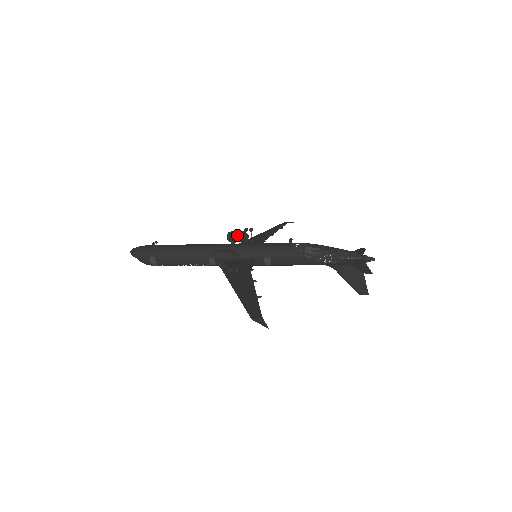
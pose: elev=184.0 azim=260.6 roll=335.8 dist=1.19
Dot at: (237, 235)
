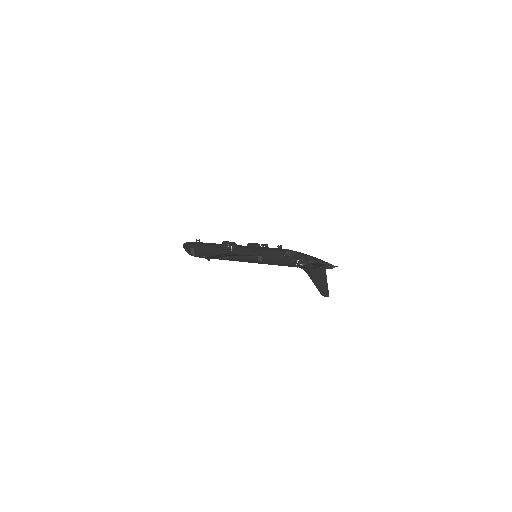
Dot at: (253, 245)
